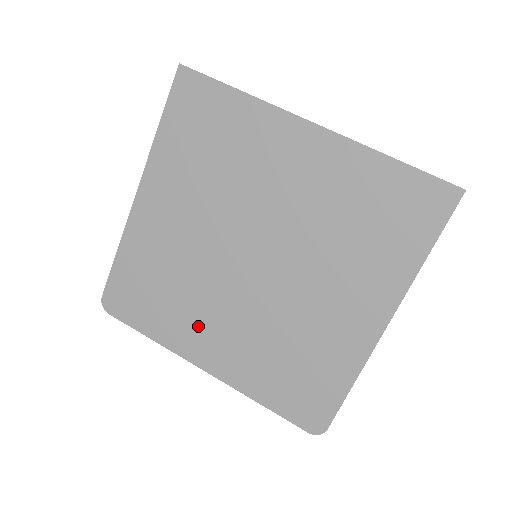
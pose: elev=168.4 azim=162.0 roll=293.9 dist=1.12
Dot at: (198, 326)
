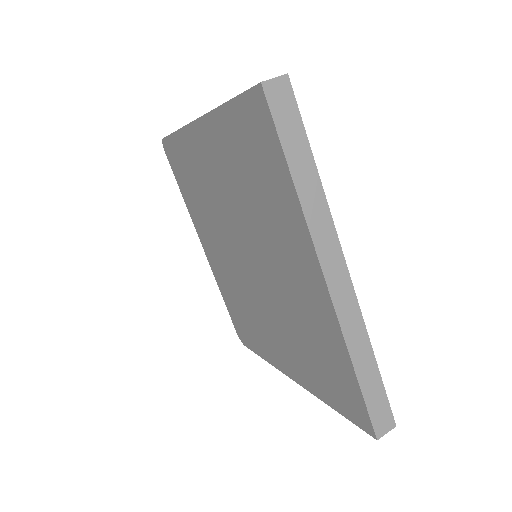
Dot at: (207, 232)
